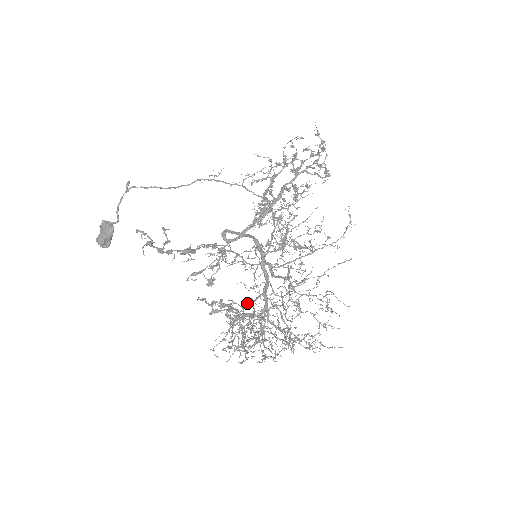
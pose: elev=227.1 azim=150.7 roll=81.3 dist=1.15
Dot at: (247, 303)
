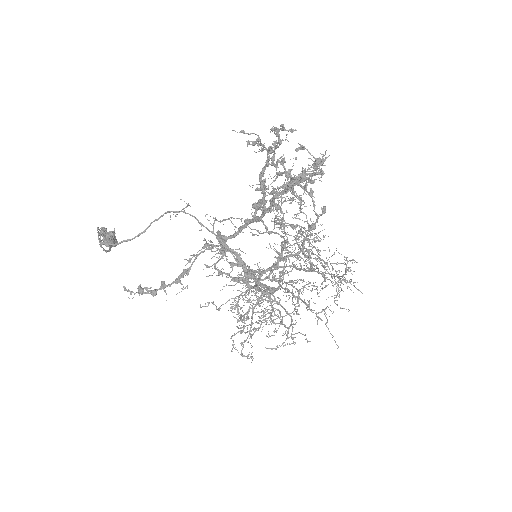
Dot at: (246, 314)
